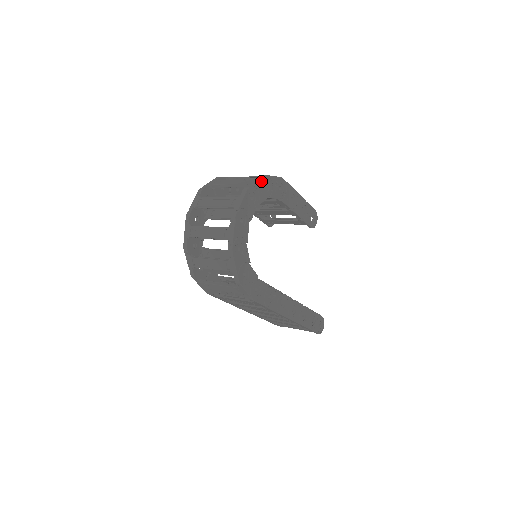
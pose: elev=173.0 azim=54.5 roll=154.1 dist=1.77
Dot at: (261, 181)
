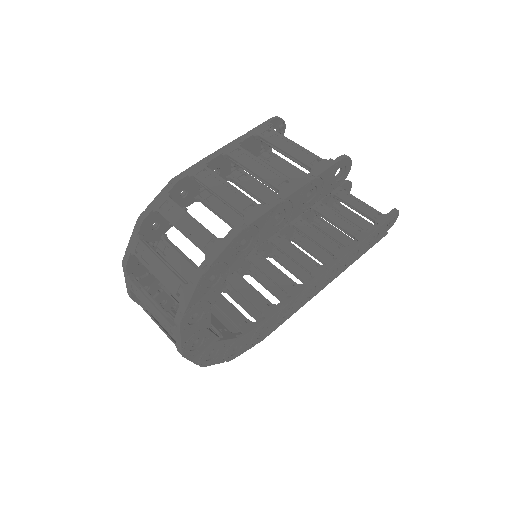
Dot at: (198, 290)
